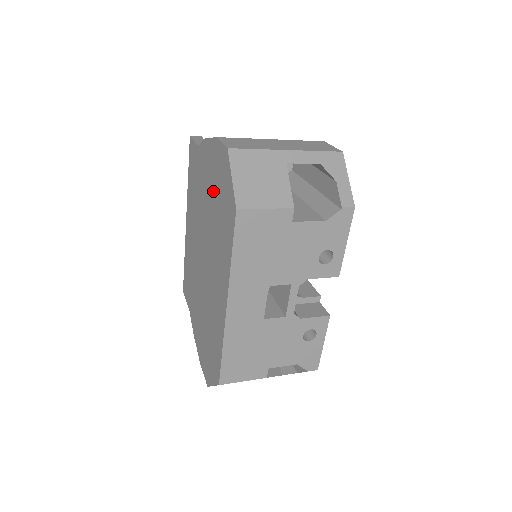
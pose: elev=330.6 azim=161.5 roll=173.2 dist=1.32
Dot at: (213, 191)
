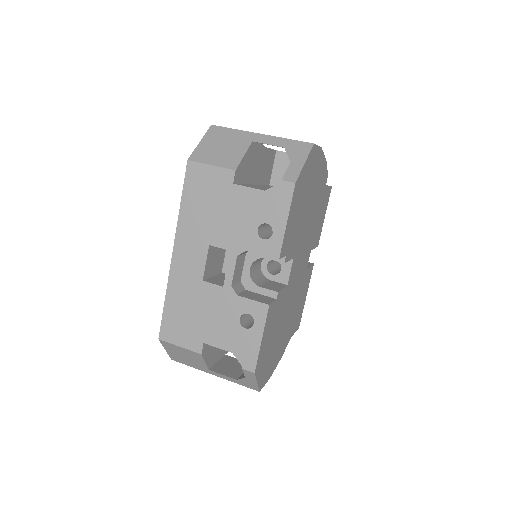
Dot at: occluded
